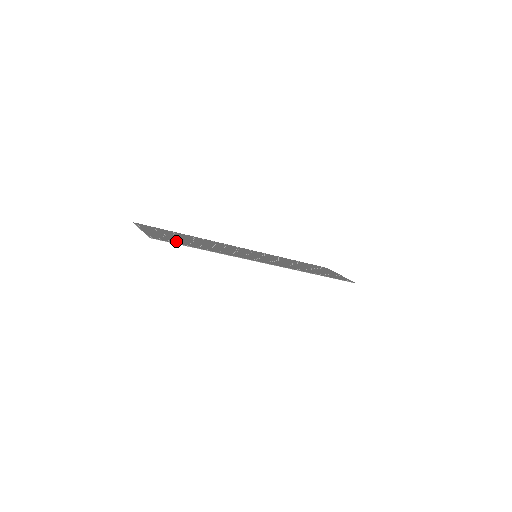
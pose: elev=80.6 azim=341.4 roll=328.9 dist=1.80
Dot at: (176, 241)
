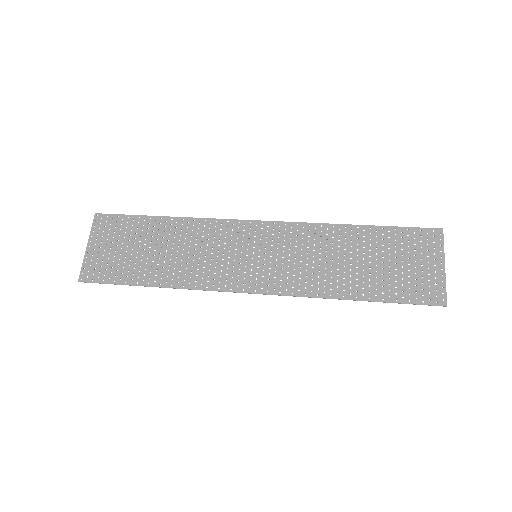
Dot at: (117, 271)
